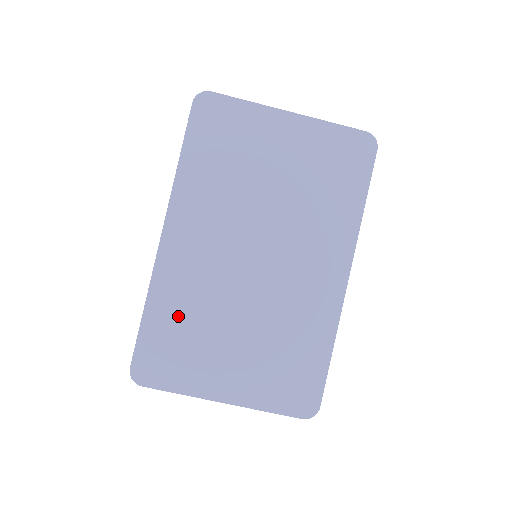
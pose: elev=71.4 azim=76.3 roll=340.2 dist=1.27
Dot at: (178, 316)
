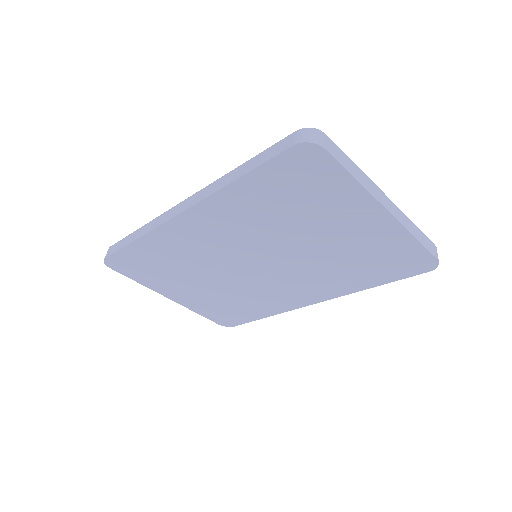
Dot at: (161, 257)
